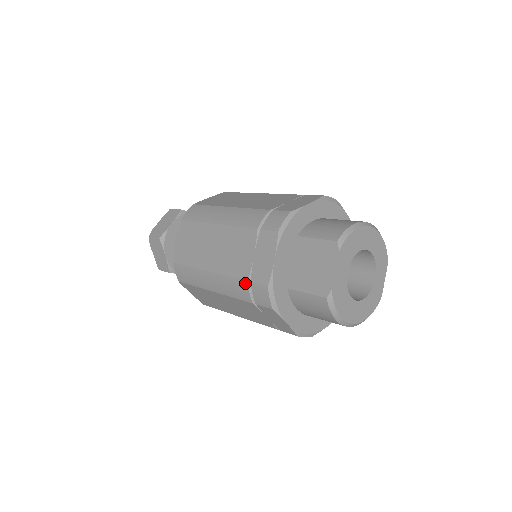
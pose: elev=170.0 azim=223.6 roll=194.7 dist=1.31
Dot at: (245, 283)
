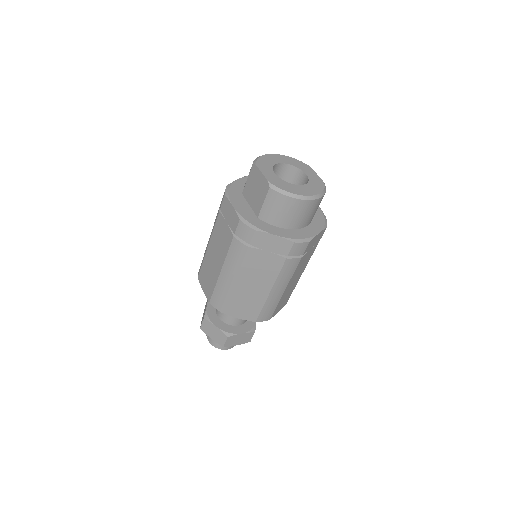
Dot at: (234, 240)
